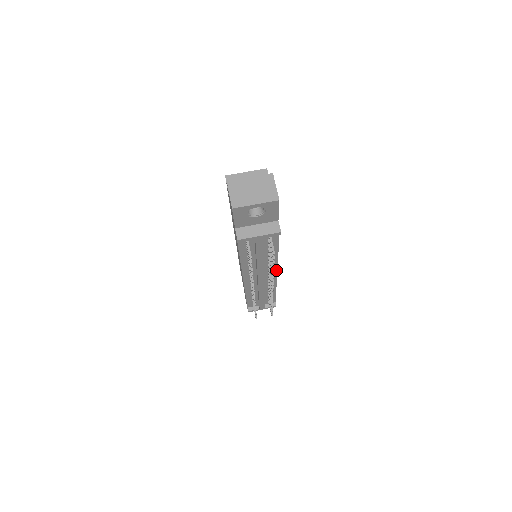
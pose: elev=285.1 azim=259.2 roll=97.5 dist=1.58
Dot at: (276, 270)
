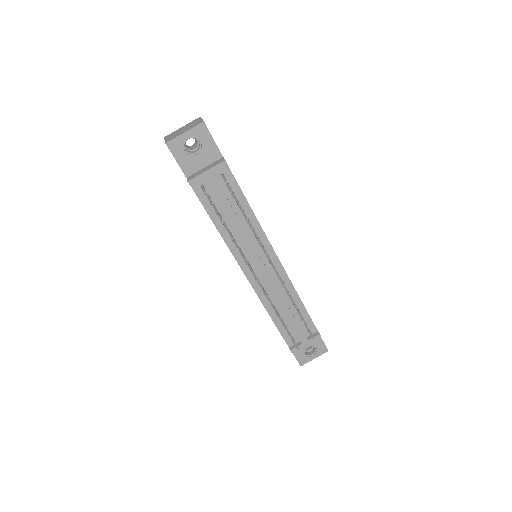
Dot at: (273, 250)
